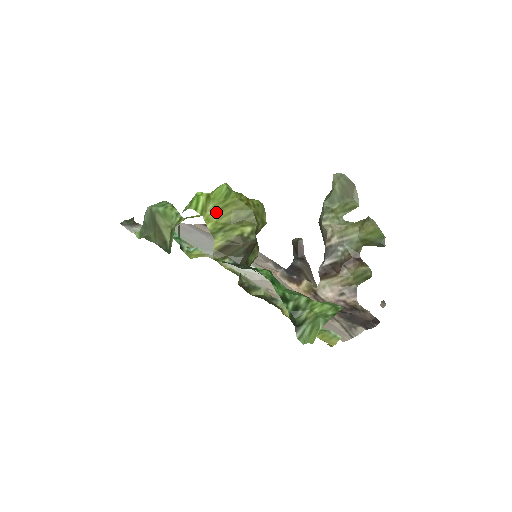
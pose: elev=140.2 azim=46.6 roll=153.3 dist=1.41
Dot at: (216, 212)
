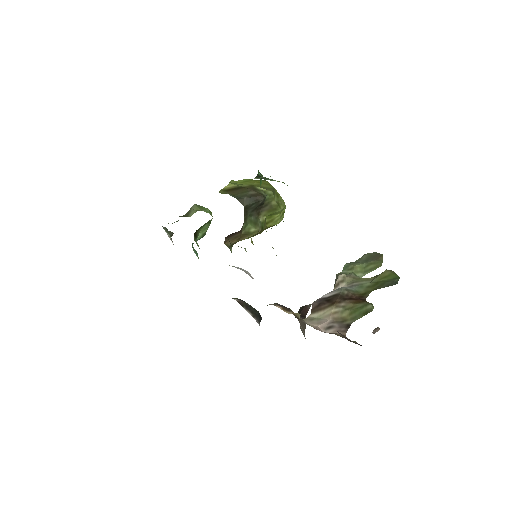
Dot at: (244, 182)
